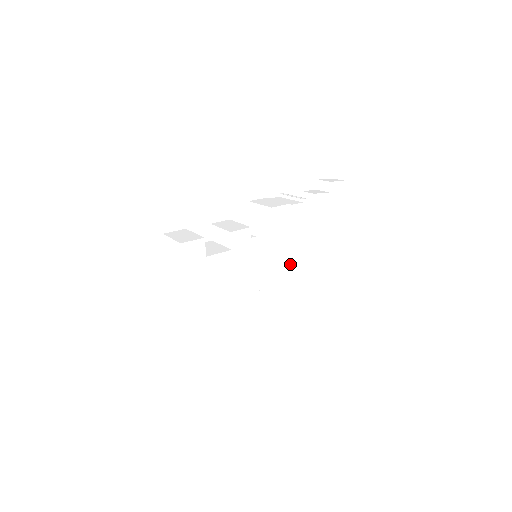
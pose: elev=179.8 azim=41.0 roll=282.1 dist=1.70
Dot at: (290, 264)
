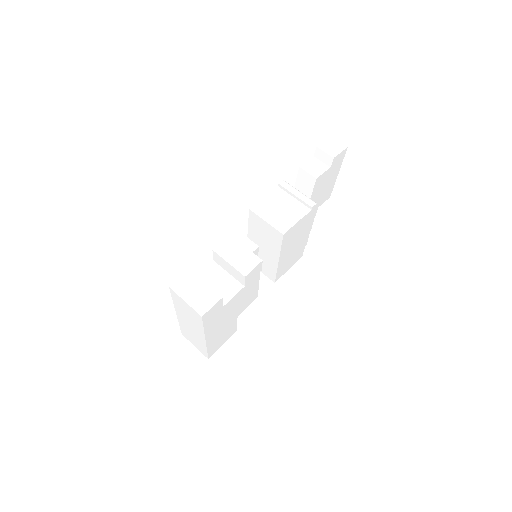
Dot at: (290, 258)
